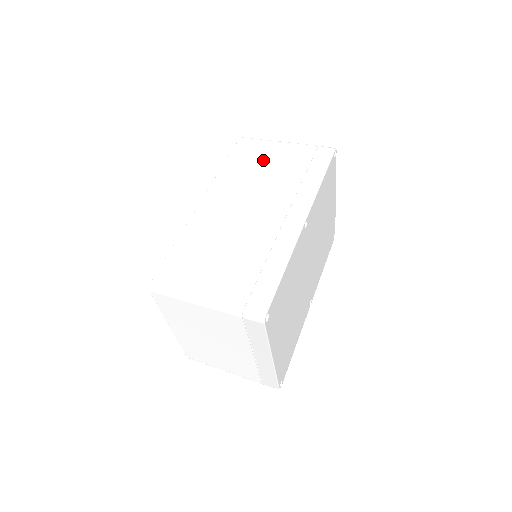
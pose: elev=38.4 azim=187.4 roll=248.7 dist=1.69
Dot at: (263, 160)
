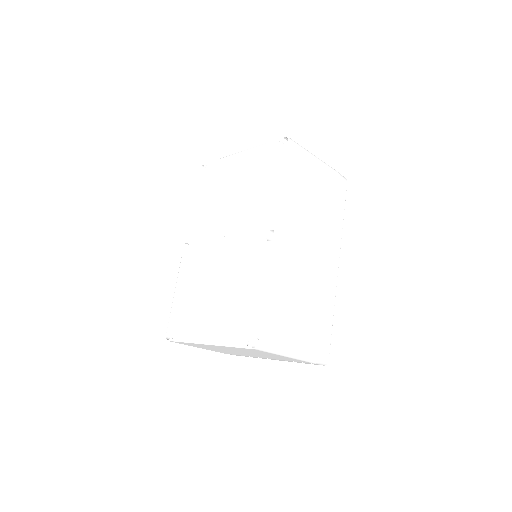
Dot at: (310, 183)
